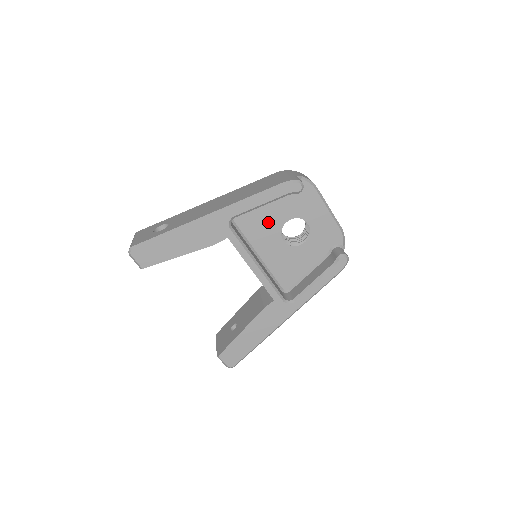
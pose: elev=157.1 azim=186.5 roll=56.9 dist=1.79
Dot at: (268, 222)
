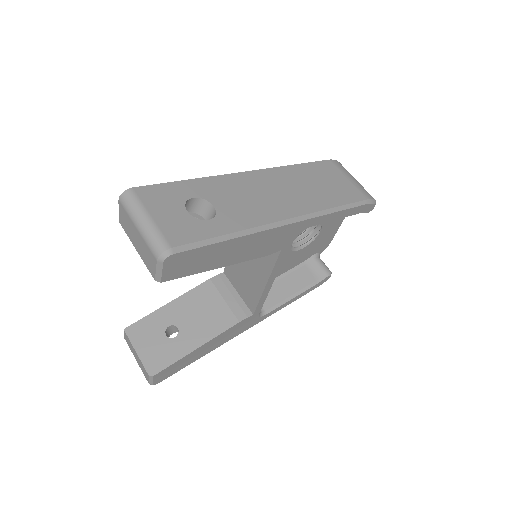
Dot at: occluded
